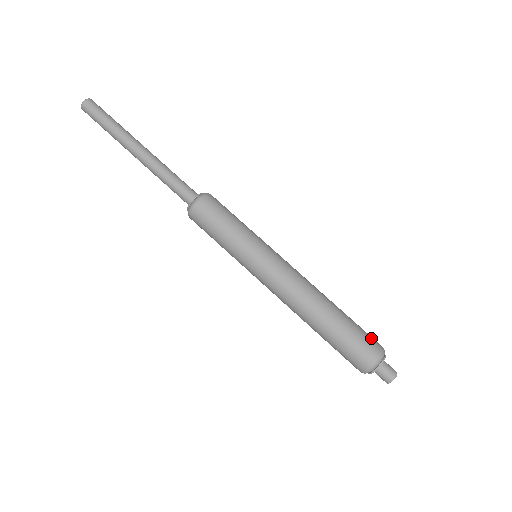
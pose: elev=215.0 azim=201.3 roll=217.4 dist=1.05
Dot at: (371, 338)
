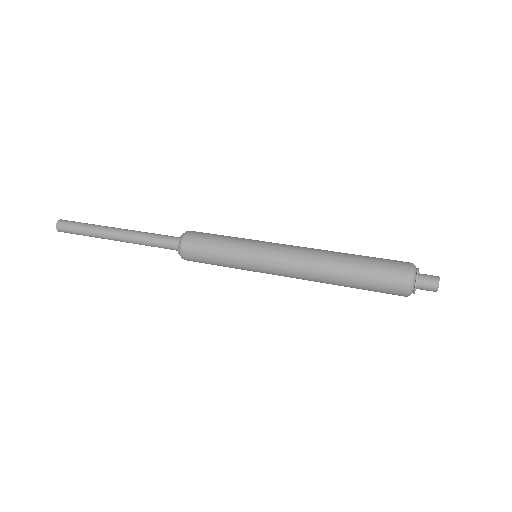
Dot at: (394, 263)
